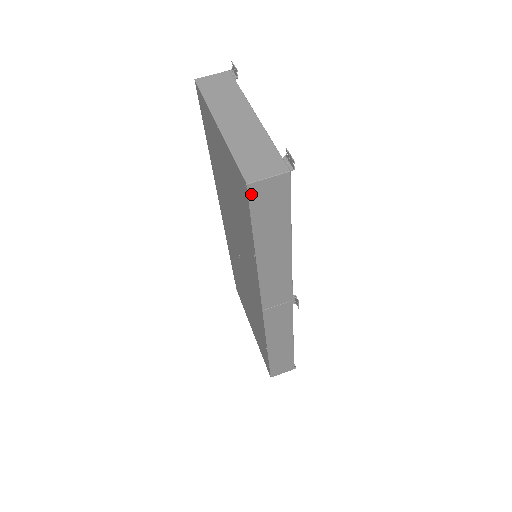
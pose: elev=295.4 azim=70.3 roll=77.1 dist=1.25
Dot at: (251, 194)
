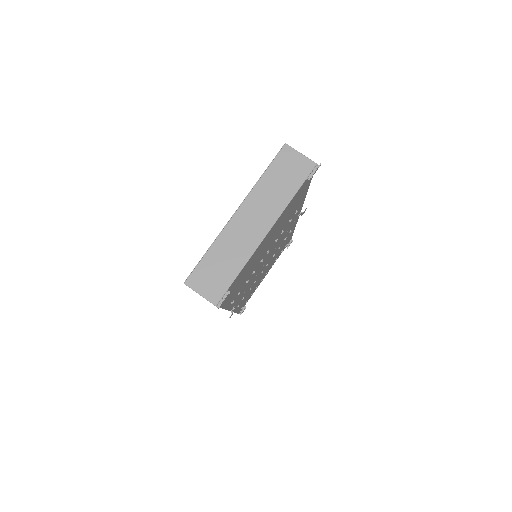
Dot at: occluded
